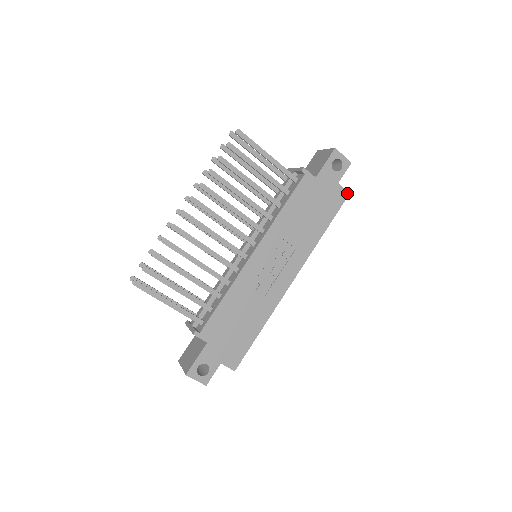
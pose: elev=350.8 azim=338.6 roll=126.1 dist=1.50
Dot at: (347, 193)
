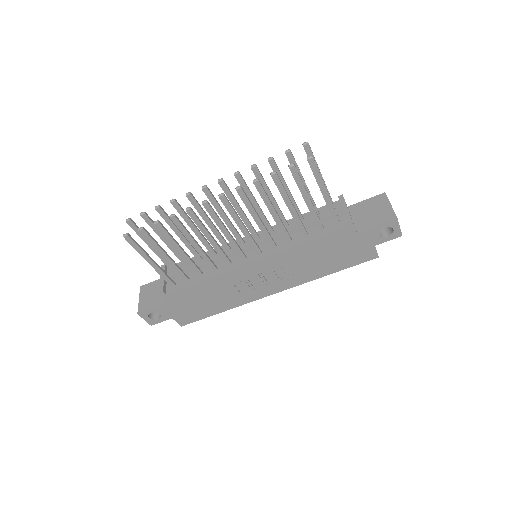
Dot at: (377, 256)
